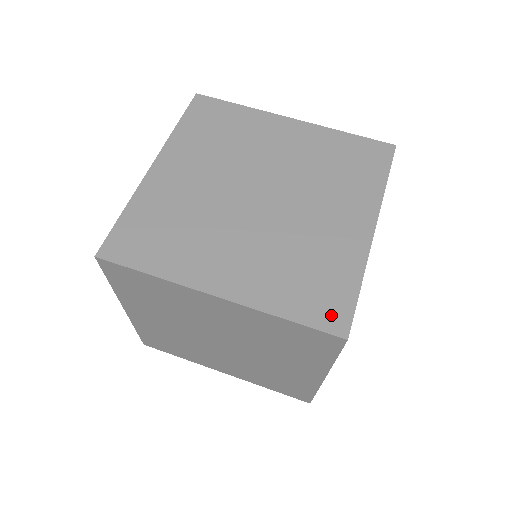
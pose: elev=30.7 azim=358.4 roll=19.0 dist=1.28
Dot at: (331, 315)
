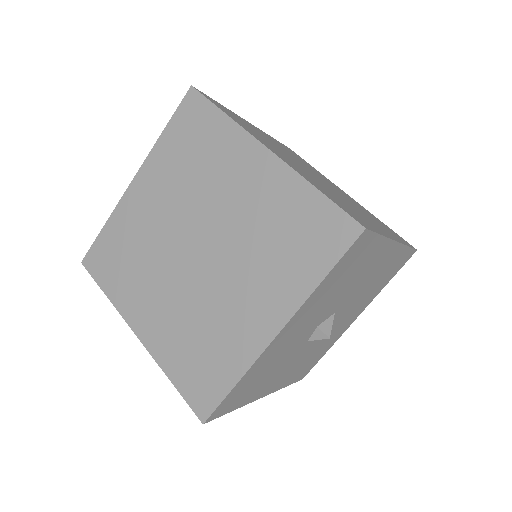
Dot at: (201, 397)
